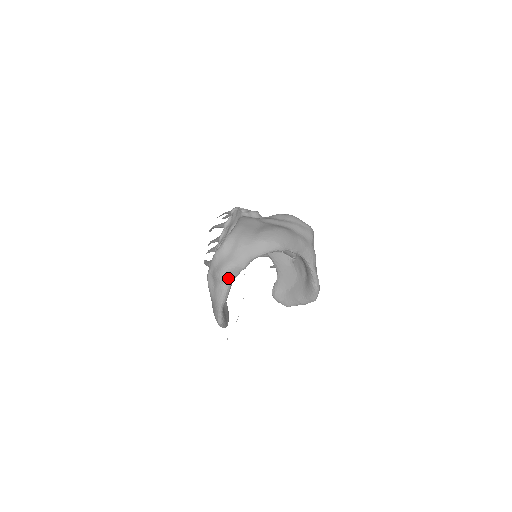
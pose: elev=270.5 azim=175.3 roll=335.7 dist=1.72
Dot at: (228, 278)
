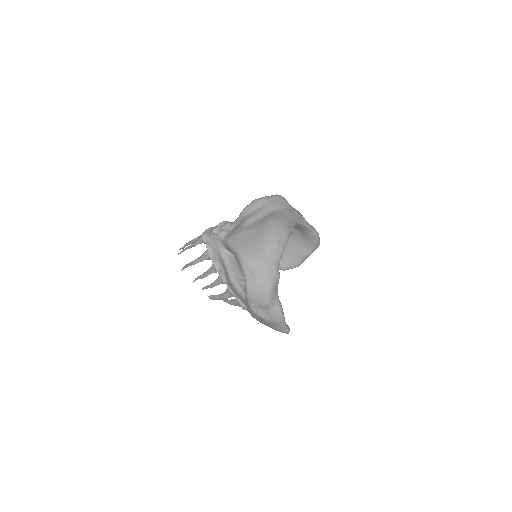
Dot at: (275, 297)
